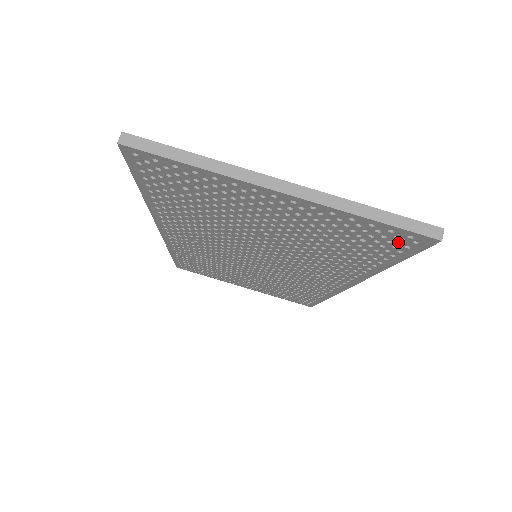
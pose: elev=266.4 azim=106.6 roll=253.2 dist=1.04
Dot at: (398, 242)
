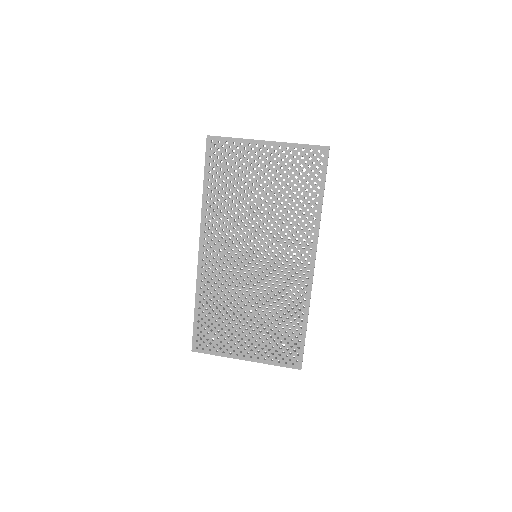
Dot at: (317, 161)
